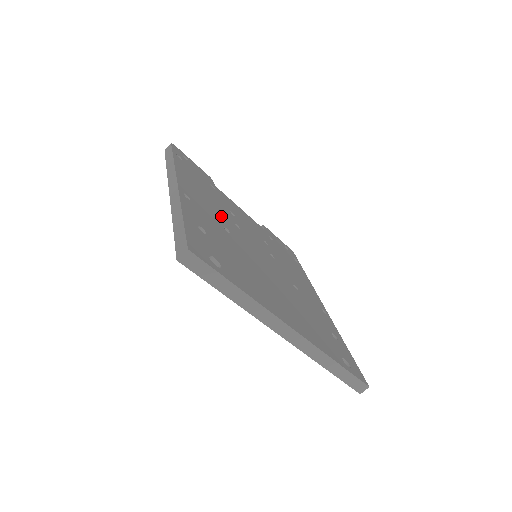
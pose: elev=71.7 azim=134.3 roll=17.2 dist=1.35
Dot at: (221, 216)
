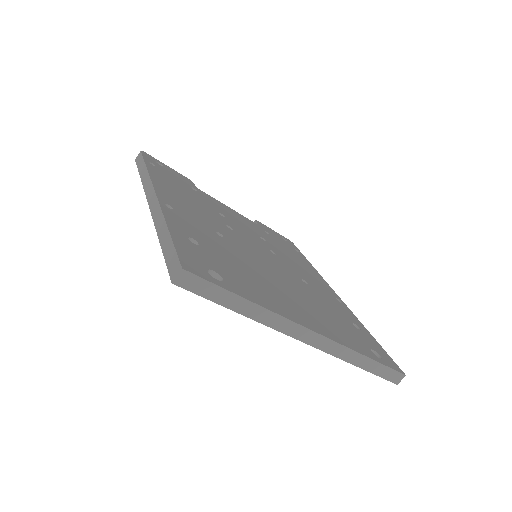
Dot at: (210, 220)
